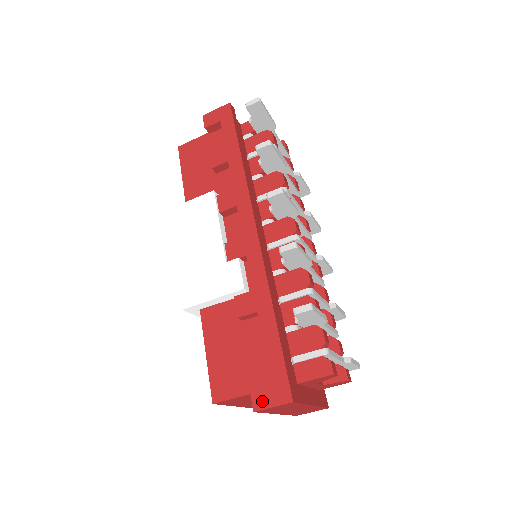
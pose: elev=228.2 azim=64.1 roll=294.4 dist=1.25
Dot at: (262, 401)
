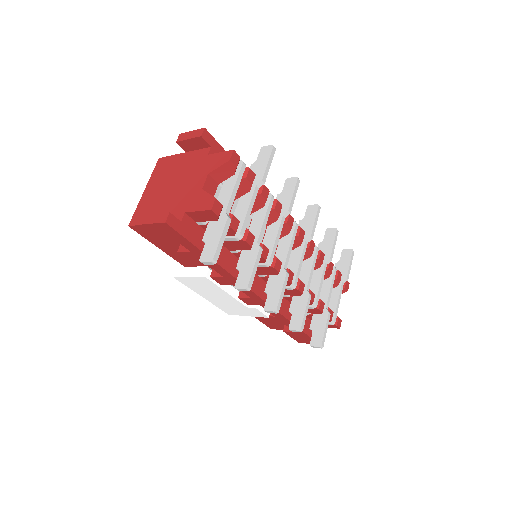
Dot at: (302, 342)
